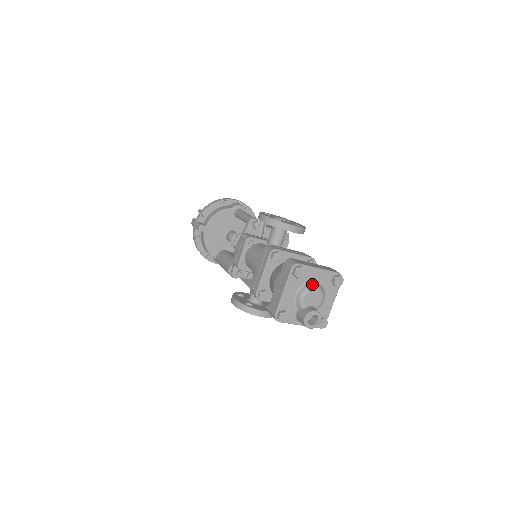
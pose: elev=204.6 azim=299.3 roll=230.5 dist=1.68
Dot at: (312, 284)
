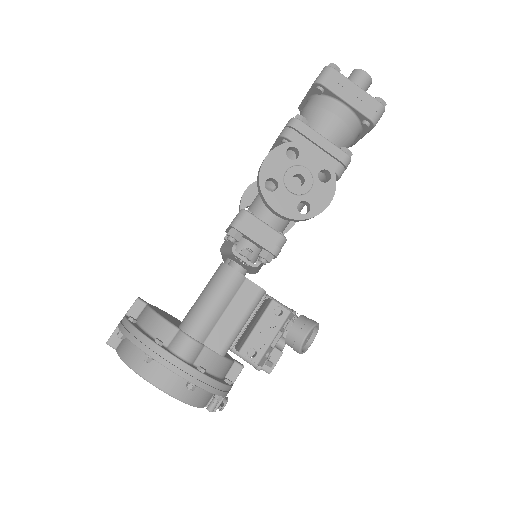
Dot at: occluded
